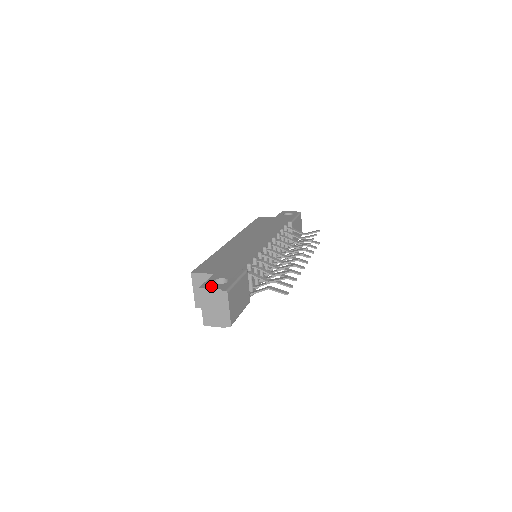
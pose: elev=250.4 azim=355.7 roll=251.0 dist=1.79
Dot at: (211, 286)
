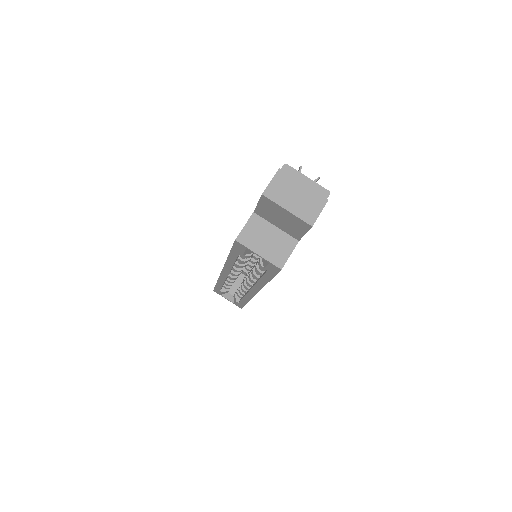
Dot at: (268, 185)
